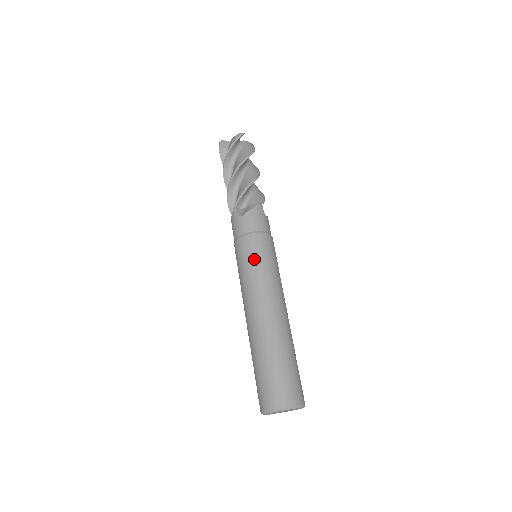
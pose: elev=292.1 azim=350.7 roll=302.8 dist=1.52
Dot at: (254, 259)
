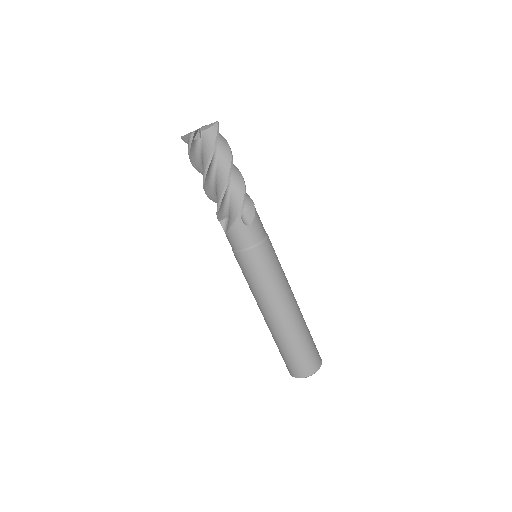
Dot at: (247, 275)
